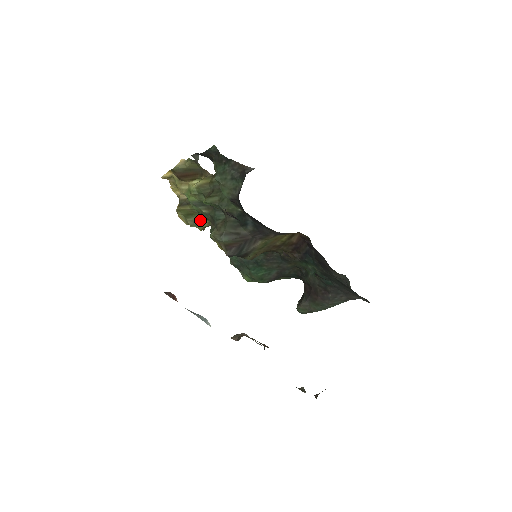
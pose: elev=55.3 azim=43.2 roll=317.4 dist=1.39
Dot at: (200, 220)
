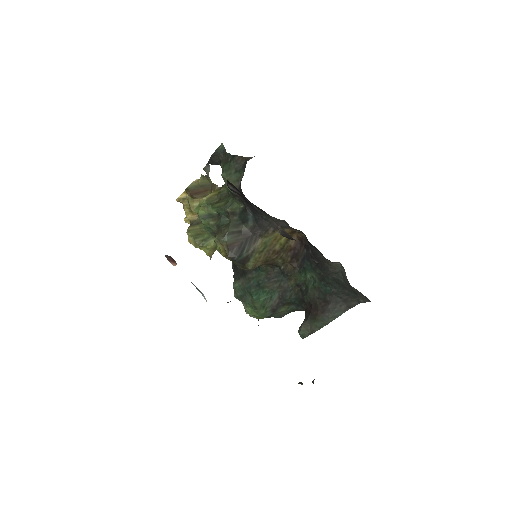
Dot at: (207, 238)
